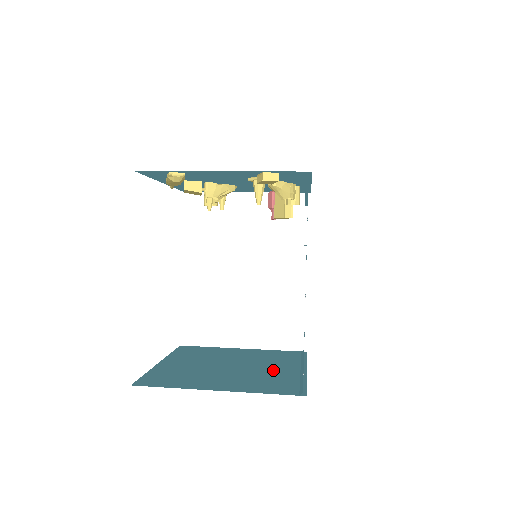
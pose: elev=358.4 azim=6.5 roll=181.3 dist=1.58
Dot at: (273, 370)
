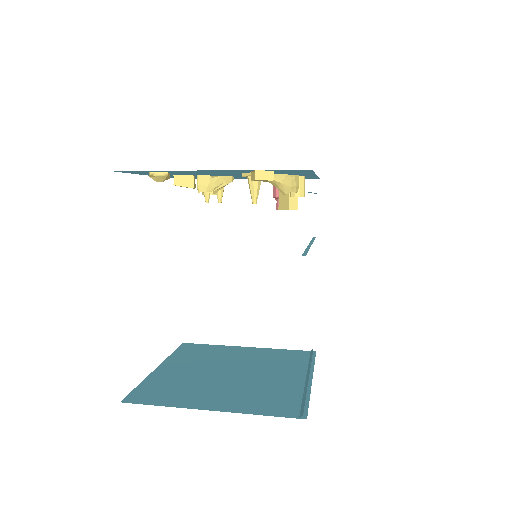
Dot at: (276, 379)
